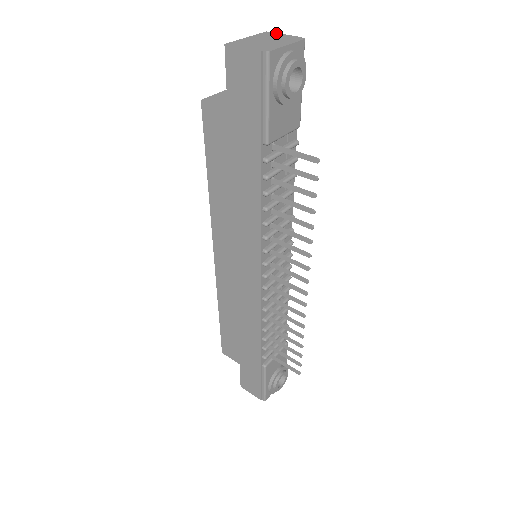
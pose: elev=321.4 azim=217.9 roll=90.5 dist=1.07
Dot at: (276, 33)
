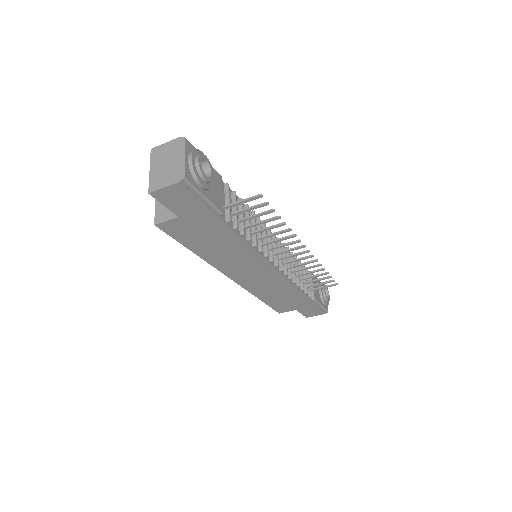
Dot at: (159, 146)
